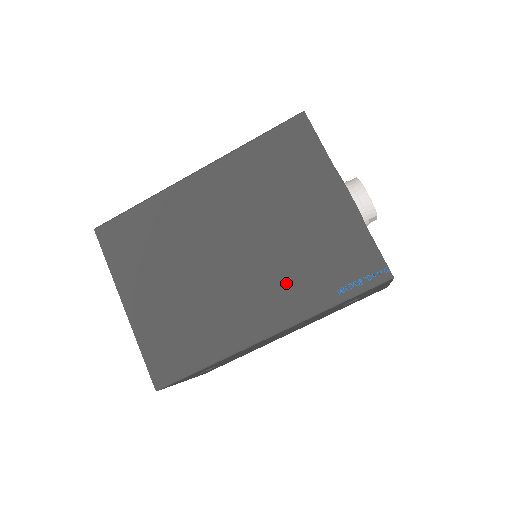
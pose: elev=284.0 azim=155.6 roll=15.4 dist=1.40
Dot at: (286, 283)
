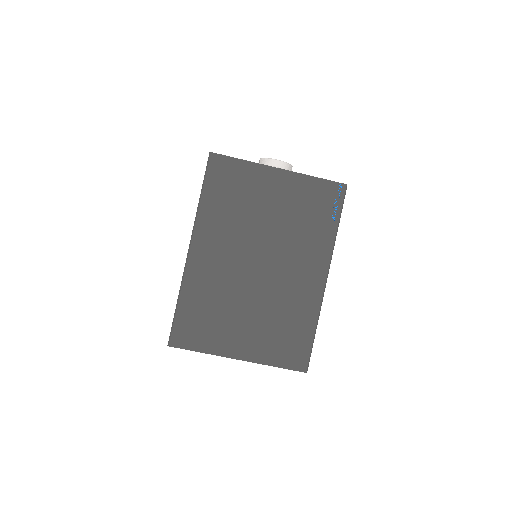
Dot at: (305, 245)
